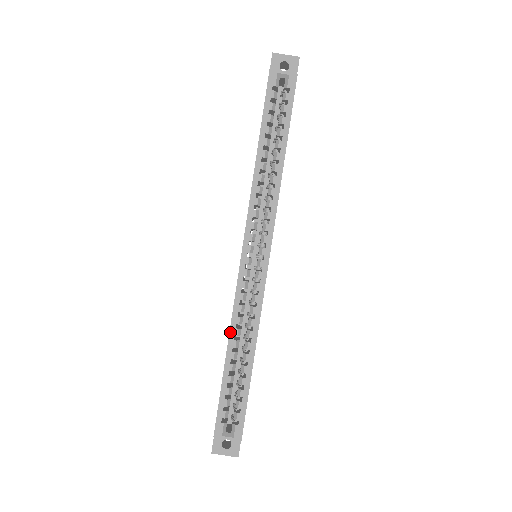
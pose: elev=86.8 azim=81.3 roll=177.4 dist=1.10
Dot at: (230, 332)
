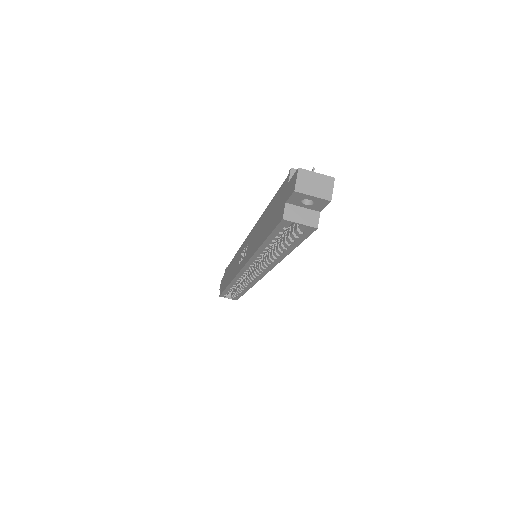
Dot at: (230, 284)
